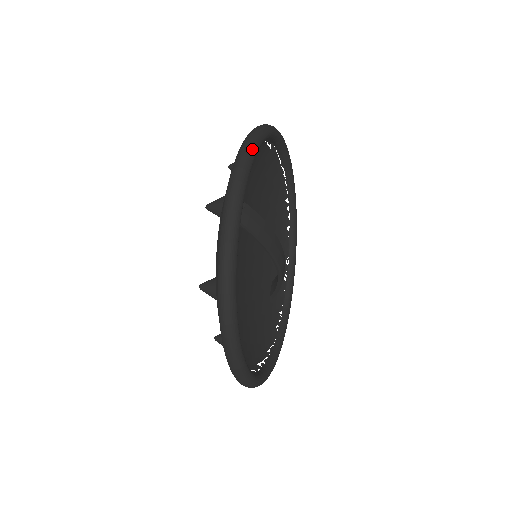
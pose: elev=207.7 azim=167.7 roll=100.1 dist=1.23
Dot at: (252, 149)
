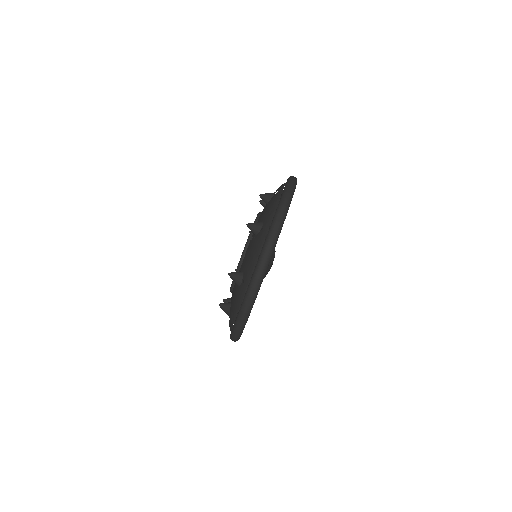
Dot at: (265, 270)
